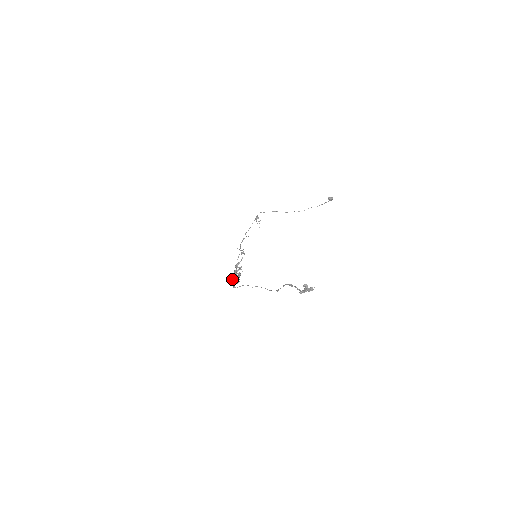
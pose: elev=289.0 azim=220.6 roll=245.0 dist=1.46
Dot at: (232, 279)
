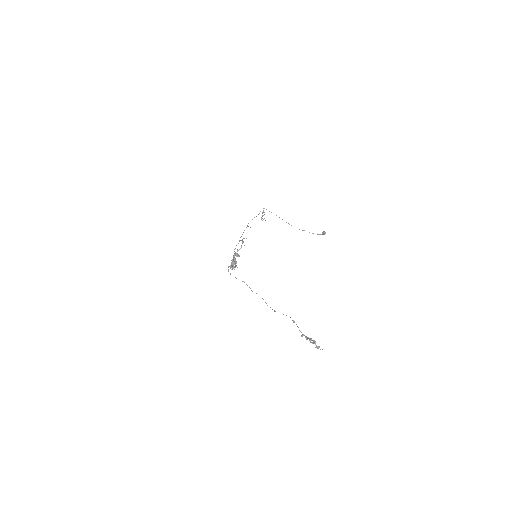
Dot at: (231, 265)
